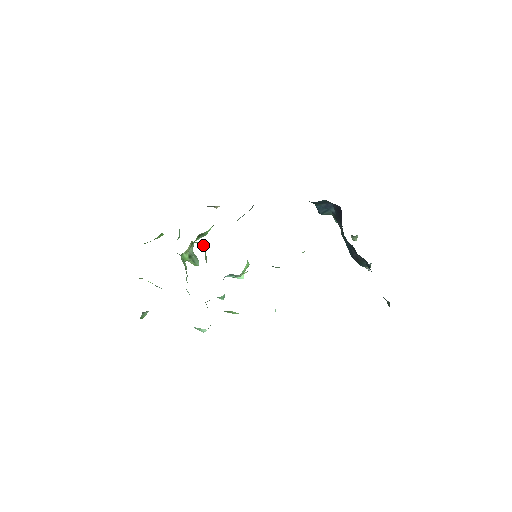
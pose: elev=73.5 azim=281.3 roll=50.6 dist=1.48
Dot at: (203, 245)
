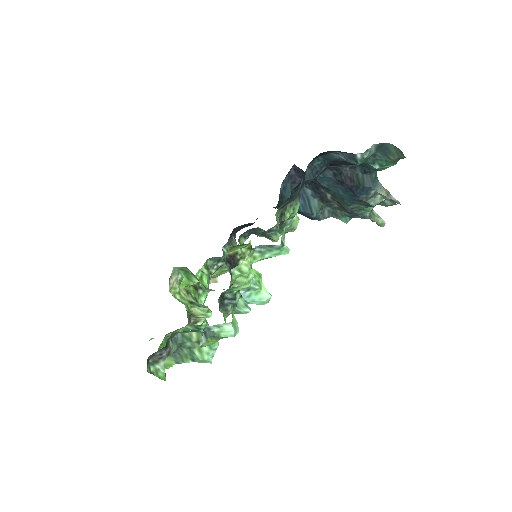
Dot at: (193, 279)
